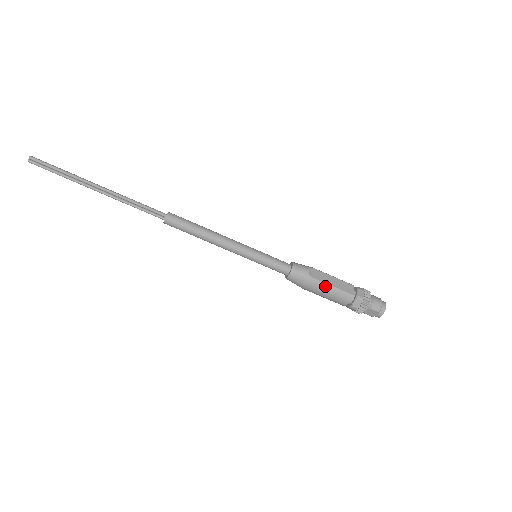
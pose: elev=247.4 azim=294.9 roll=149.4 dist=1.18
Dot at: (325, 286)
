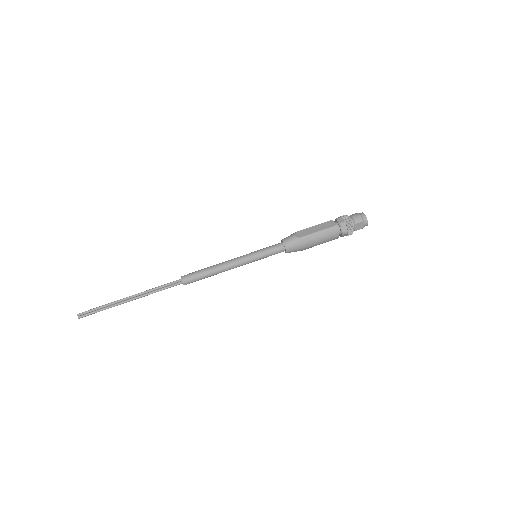
Dot at: (313, 235)
